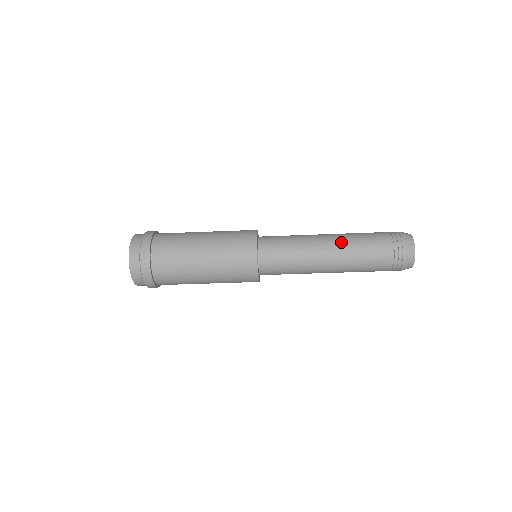
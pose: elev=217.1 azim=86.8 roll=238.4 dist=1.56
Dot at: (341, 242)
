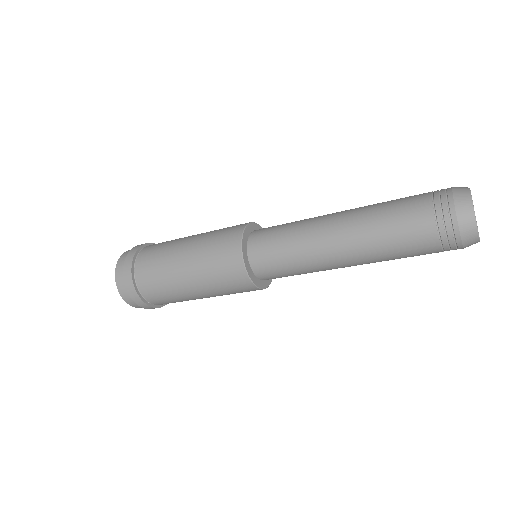
Dot at: (359, 251)
